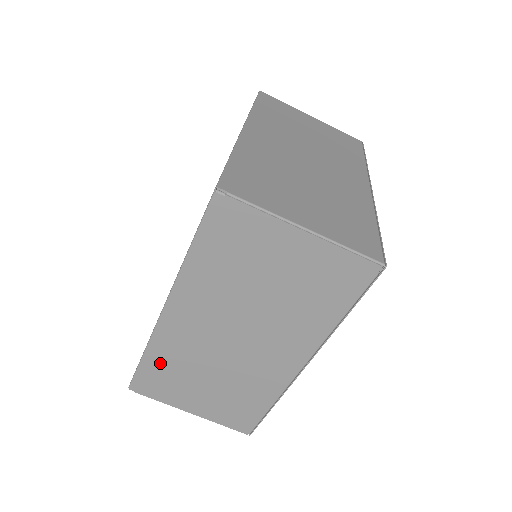
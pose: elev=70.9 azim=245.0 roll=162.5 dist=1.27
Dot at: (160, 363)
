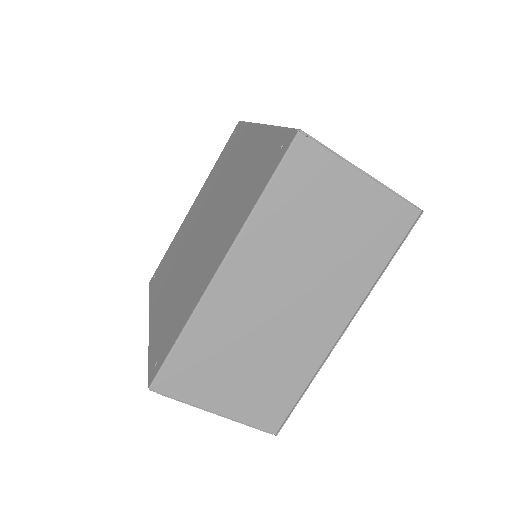
Dot at: occluded
